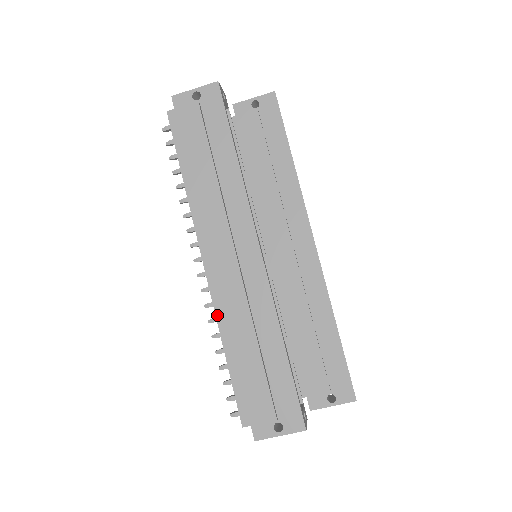
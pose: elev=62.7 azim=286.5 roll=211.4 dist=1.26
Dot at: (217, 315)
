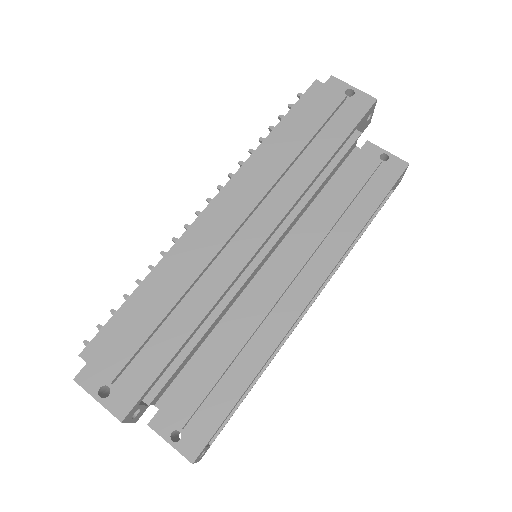
Dot at: (173, 248)
